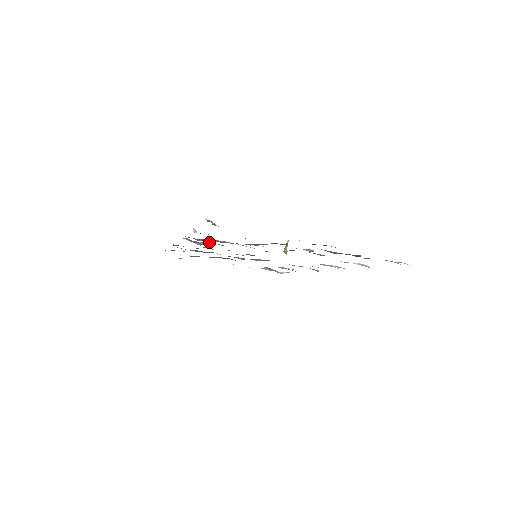
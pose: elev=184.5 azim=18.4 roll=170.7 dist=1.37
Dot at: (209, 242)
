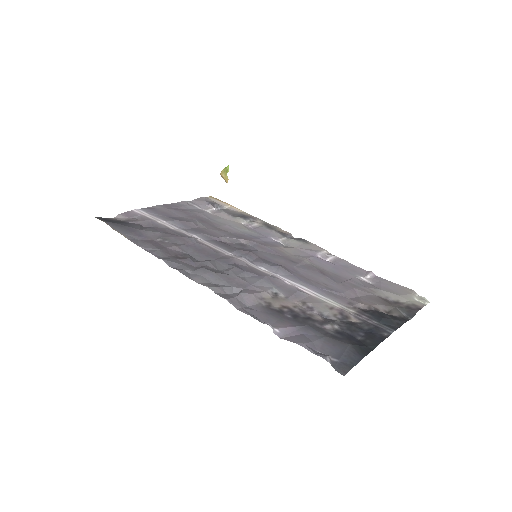
Dot at: (242, 289)
